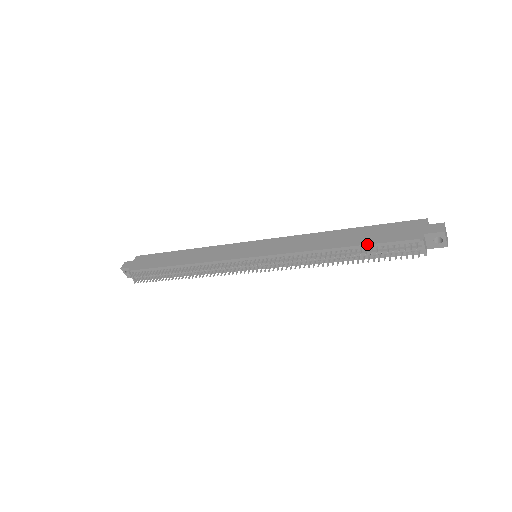
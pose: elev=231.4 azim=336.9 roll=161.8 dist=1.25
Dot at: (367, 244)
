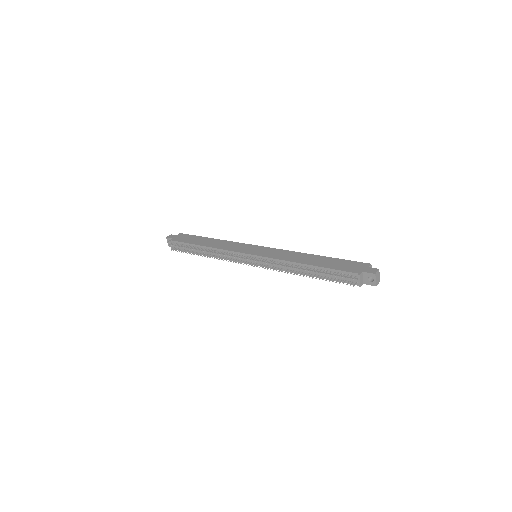
Dot at: (325, 267)
